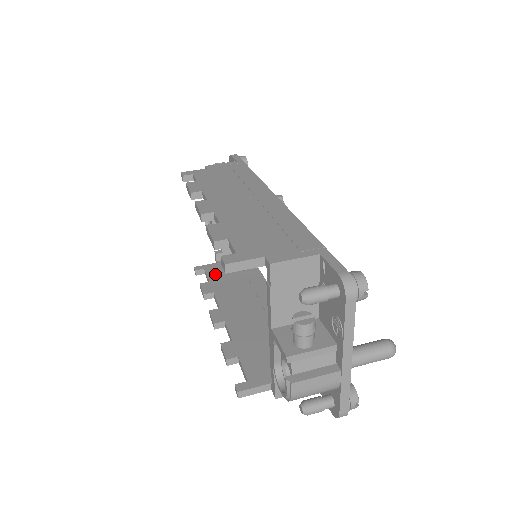
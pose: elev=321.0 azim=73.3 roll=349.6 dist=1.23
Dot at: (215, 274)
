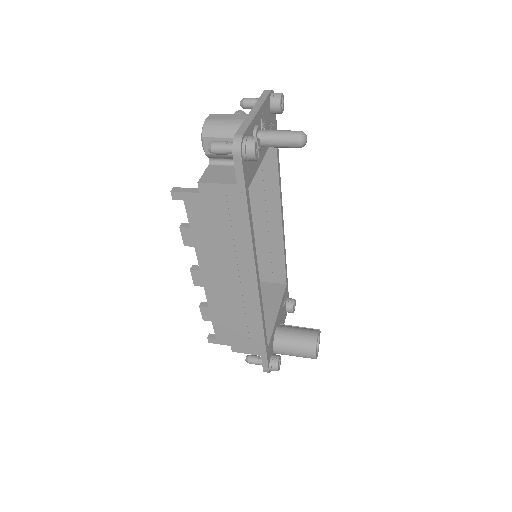
Dot at: occluded
